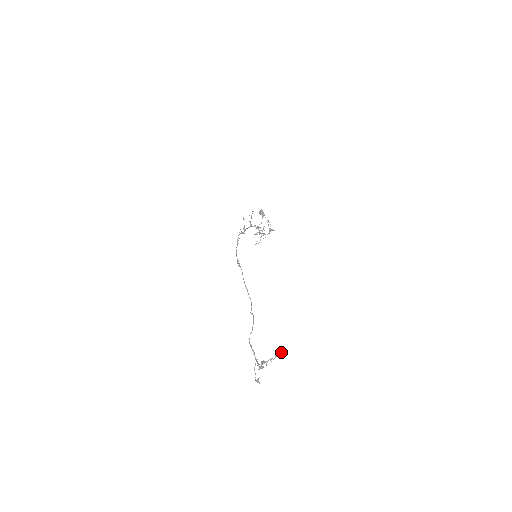
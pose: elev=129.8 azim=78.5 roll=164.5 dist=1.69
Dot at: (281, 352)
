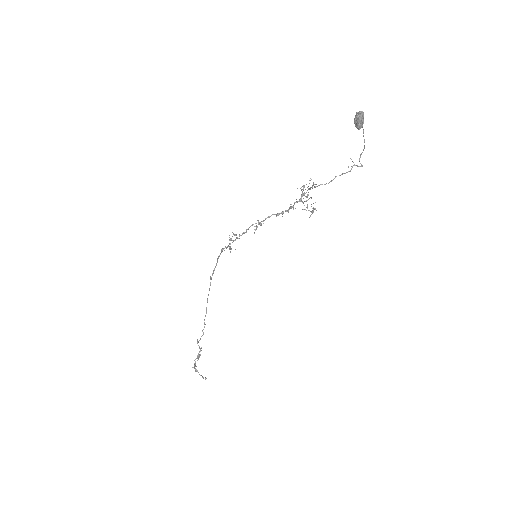
Dot at: occluded
